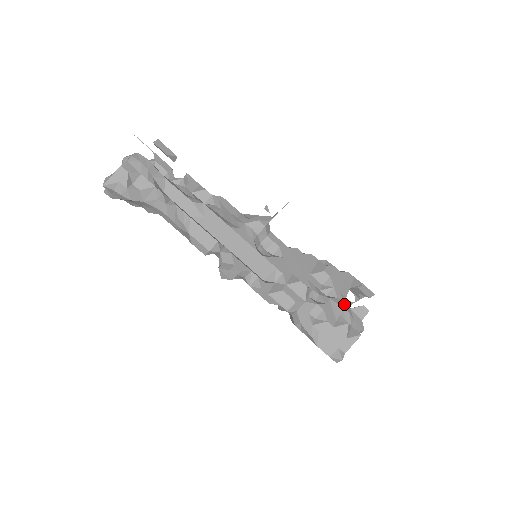
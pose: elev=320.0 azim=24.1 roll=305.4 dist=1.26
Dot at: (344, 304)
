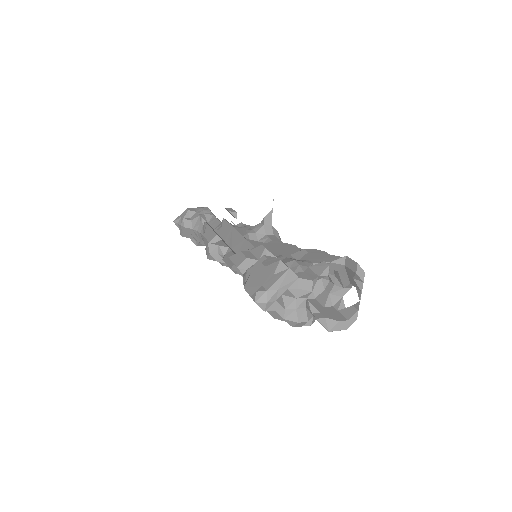
Dot at: (300, 261)
